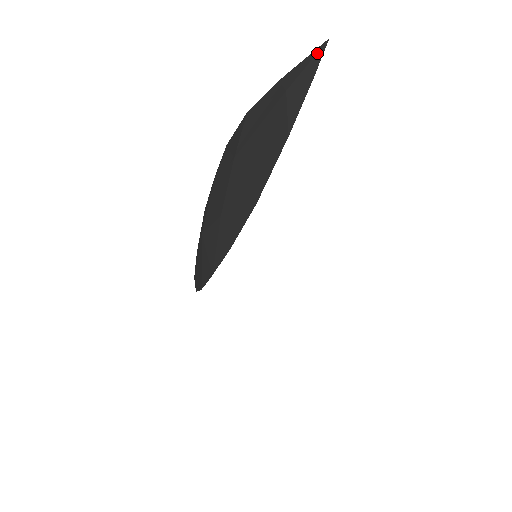
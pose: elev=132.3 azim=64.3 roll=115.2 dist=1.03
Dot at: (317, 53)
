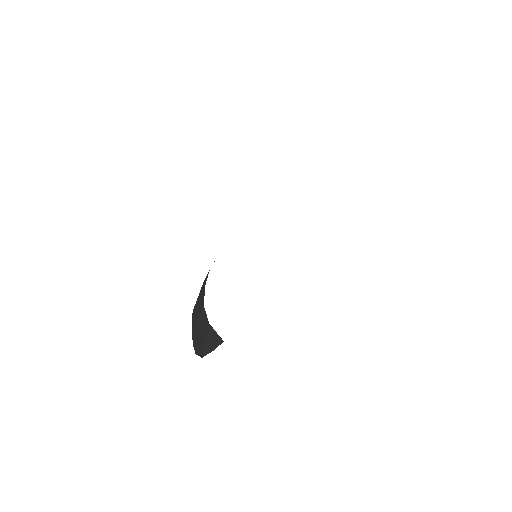
Dot at: (218, 341)
